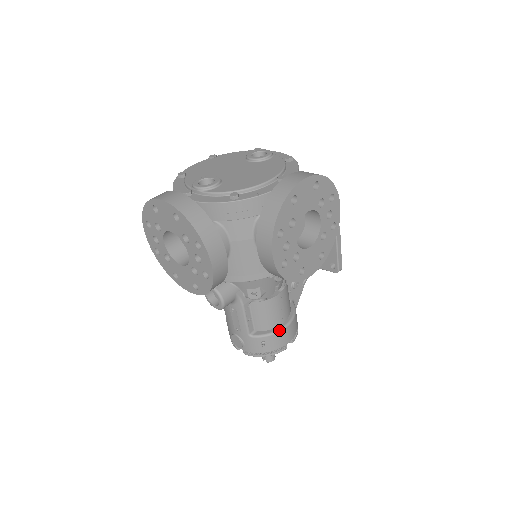
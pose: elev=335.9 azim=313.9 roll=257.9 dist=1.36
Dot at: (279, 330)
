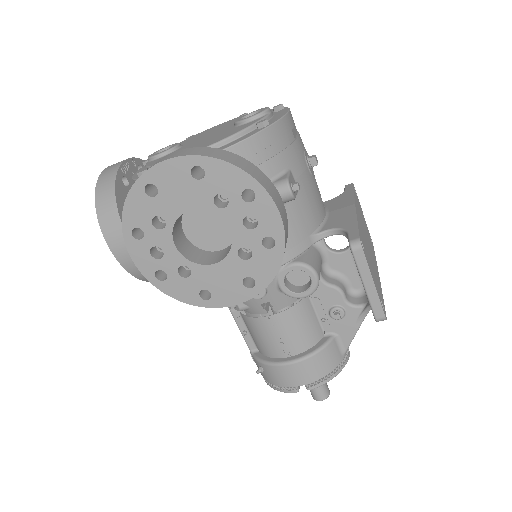
Dot at: (276, 363)
